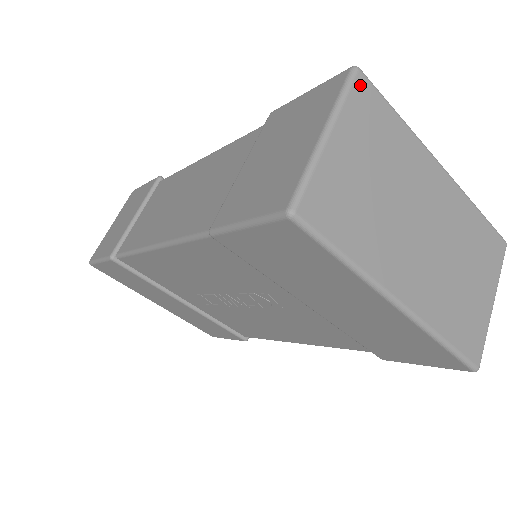
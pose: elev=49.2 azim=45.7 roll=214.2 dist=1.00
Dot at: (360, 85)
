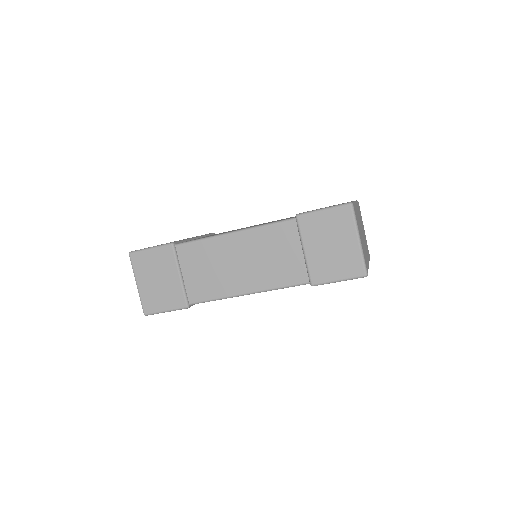
Dot at: (354, 209)
